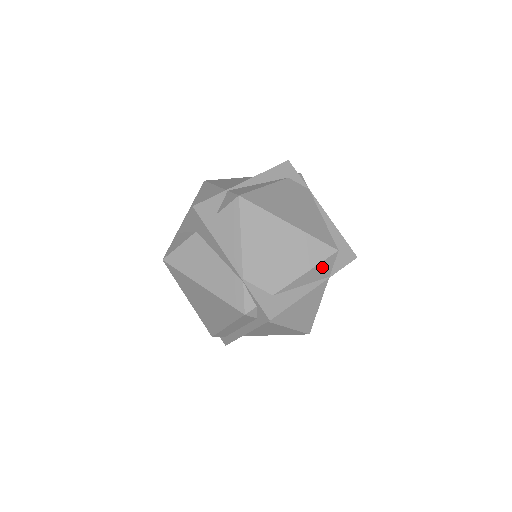
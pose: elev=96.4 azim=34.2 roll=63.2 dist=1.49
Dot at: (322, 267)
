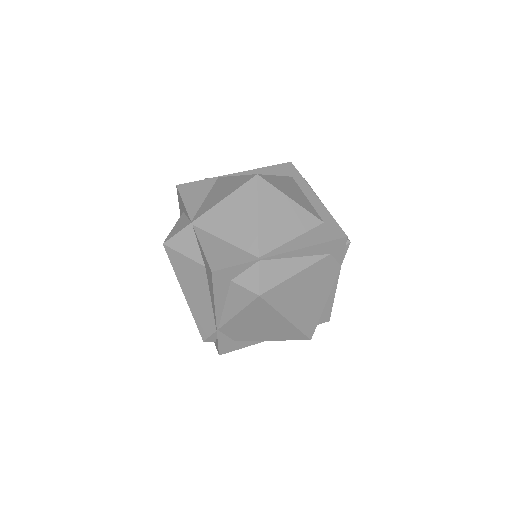
Dot at: occluded
